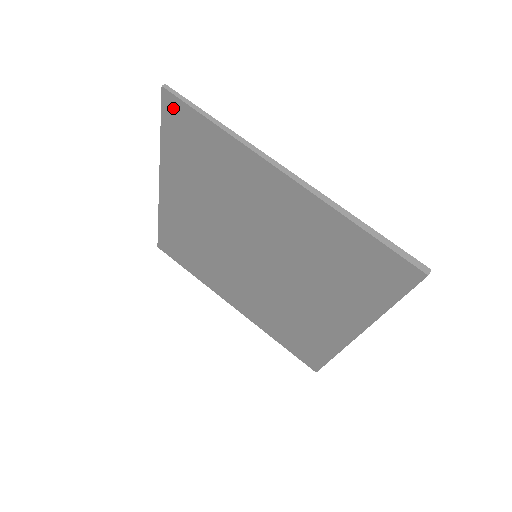
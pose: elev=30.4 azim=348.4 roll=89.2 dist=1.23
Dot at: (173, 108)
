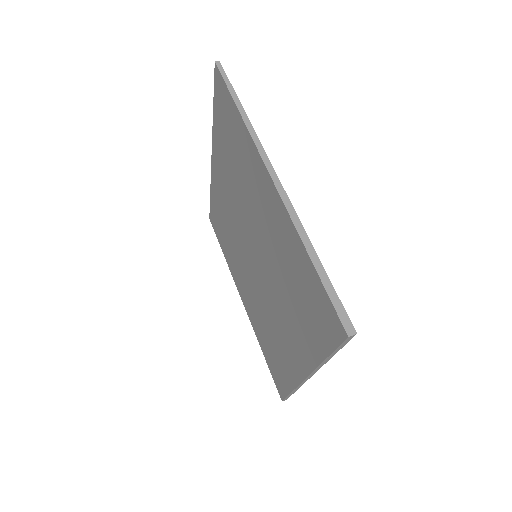
Dot at: (219, 85)
